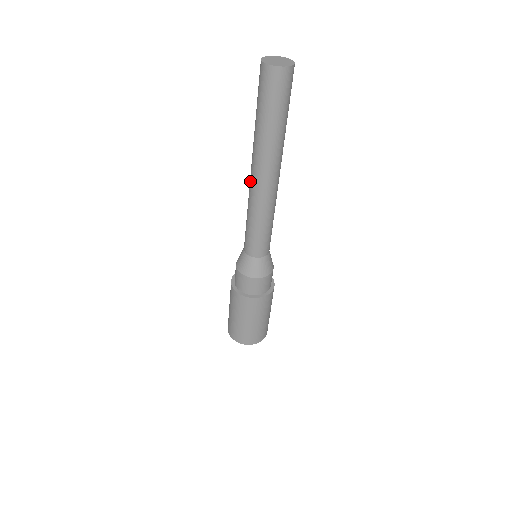
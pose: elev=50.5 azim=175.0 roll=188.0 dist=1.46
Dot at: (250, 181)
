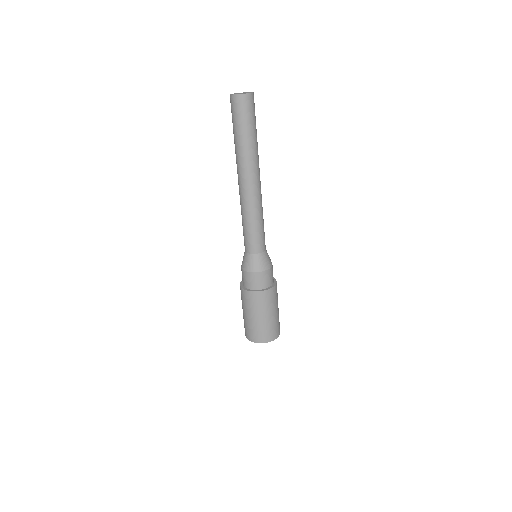
Dot at: (239, 189)
